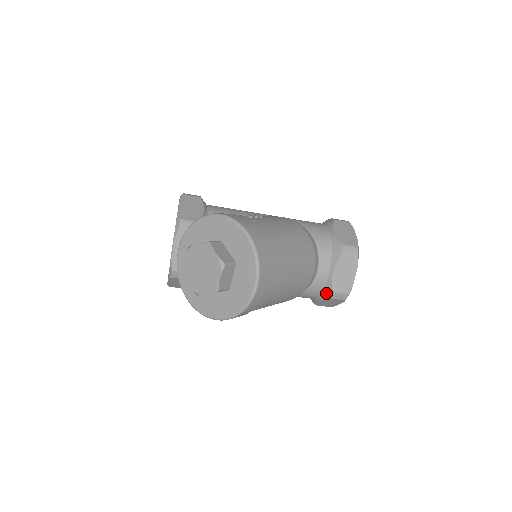
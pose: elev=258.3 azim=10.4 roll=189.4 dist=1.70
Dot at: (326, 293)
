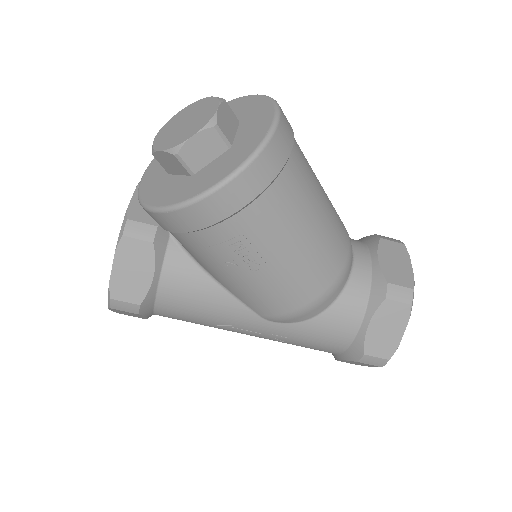
Dot at: (377, 293)
